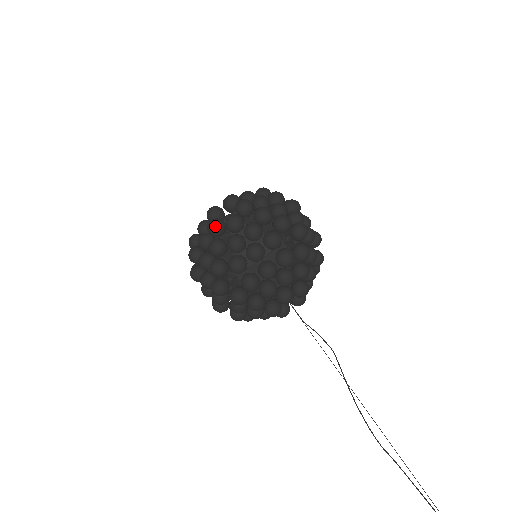
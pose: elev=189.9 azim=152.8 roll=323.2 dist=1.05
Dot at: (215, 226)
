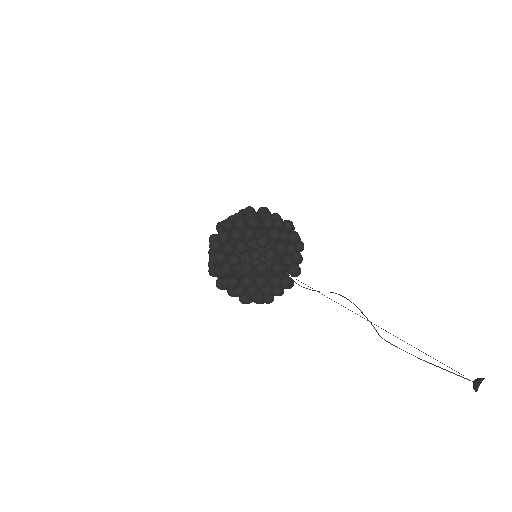
Dot at: (252, 207)
